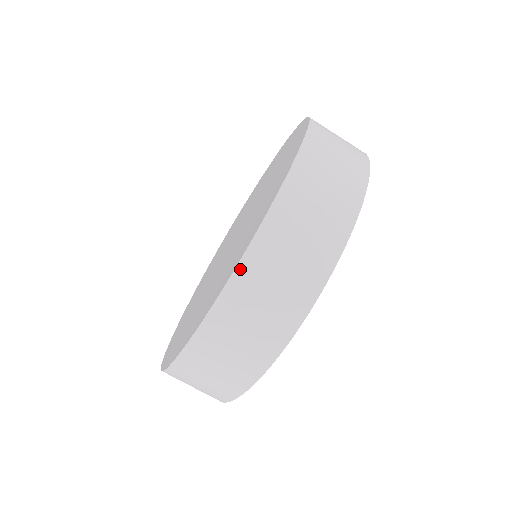
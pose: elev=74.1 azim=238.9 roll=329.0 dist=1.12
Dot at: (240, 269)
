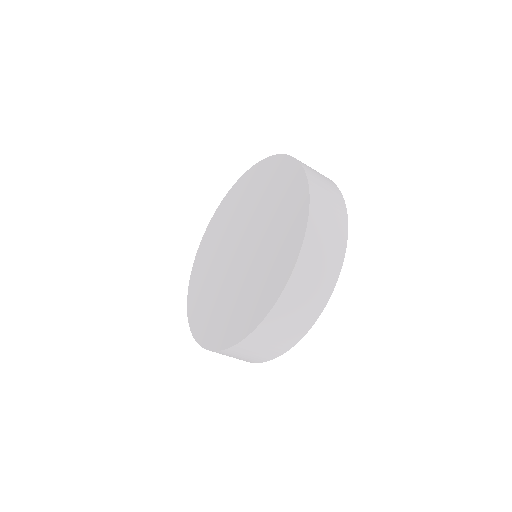
Dot at: (213, 351)
